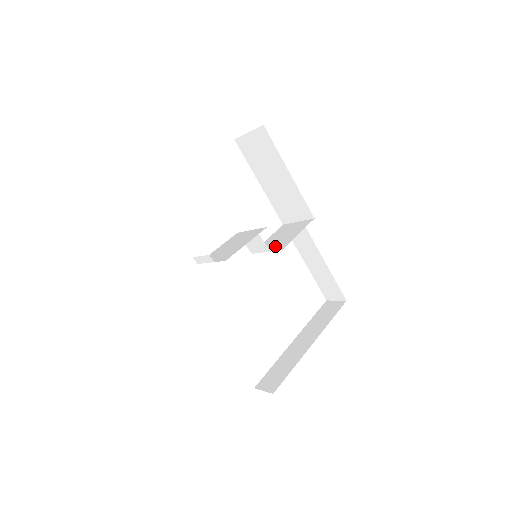
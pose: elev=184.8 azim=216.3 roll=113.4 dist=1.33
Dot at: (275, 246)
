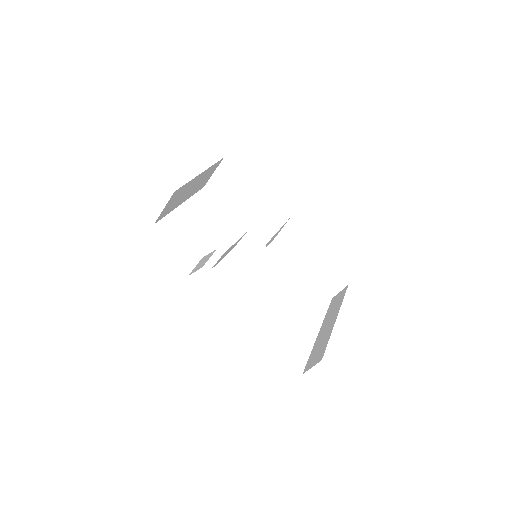
Dot at: occluded
